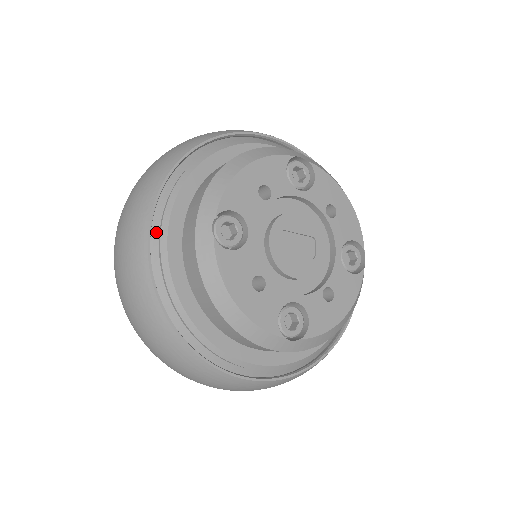
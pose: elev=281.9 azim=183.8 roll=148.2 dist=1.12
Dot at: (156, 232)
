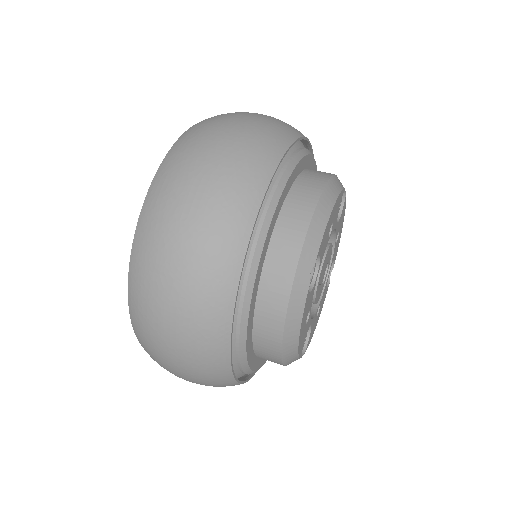
Dot at: (244, 260)
